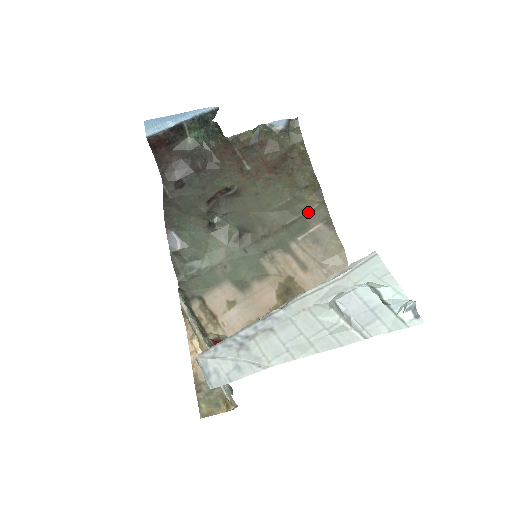
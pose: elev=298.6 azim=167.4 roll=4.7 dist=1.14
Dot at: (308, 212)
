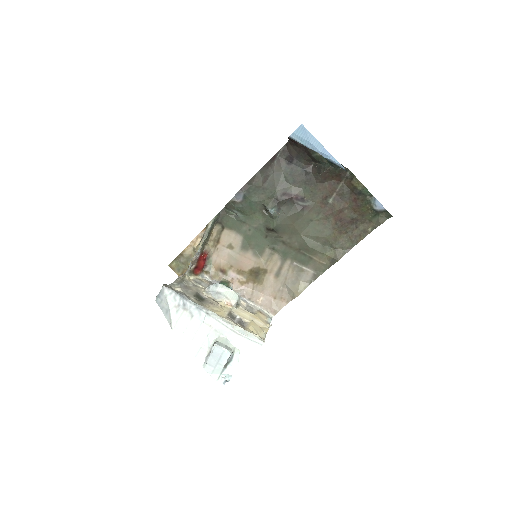
Dot at: (316, 260)
